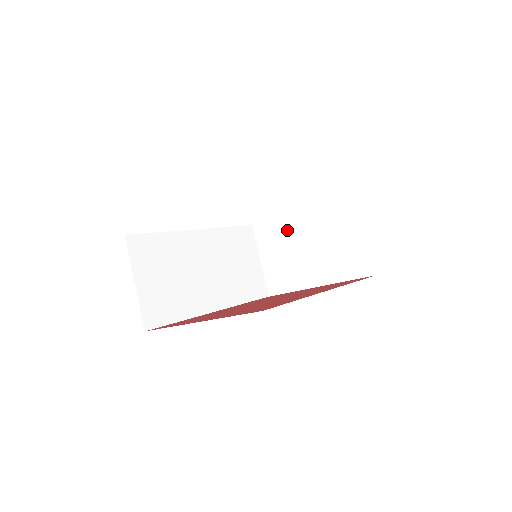
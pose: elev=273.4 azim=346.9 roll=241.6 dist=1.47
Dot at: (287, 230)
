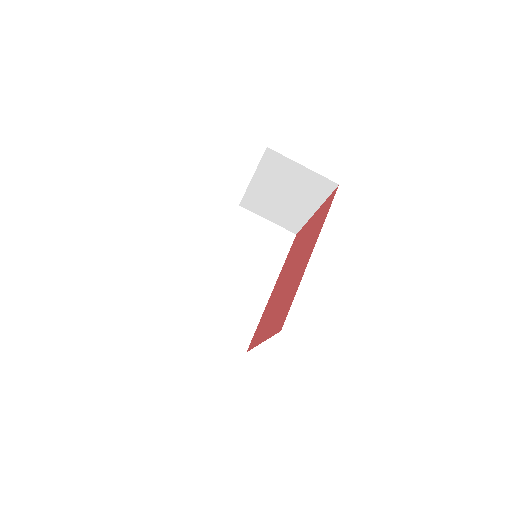
Dot at: (260, 195)
